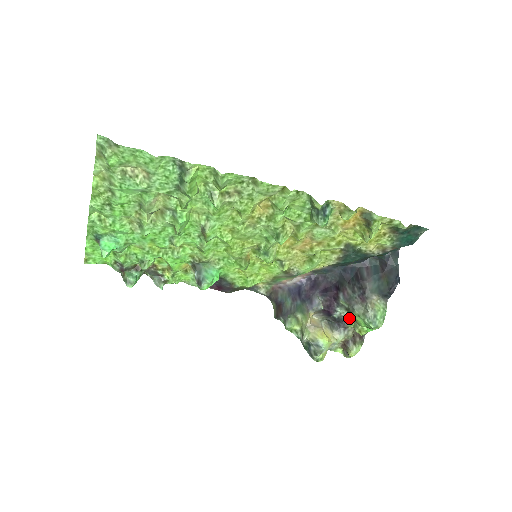
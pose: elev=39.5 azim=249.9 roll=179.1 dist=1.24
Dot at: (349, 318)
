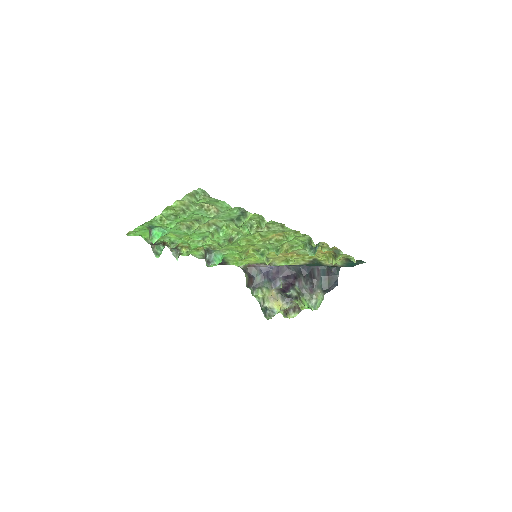
Dot at: (297, 297)
